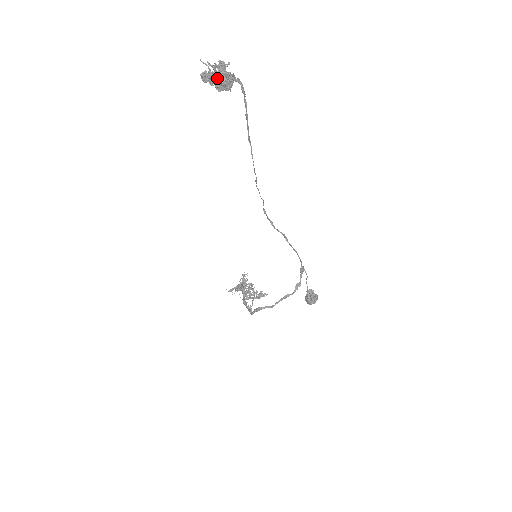
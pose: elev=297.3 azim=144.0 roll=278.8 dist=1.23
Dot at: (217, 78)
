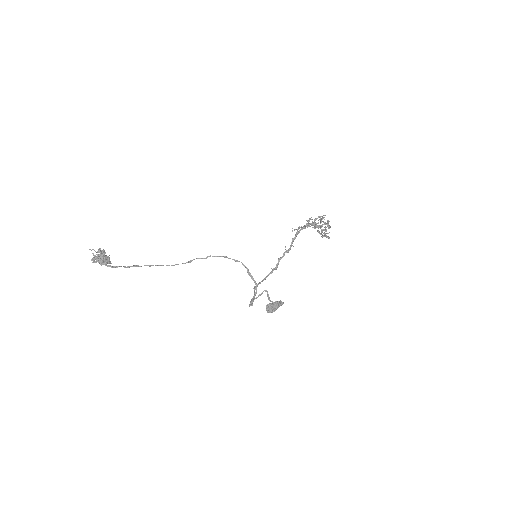
Dot at: (99, 262)
